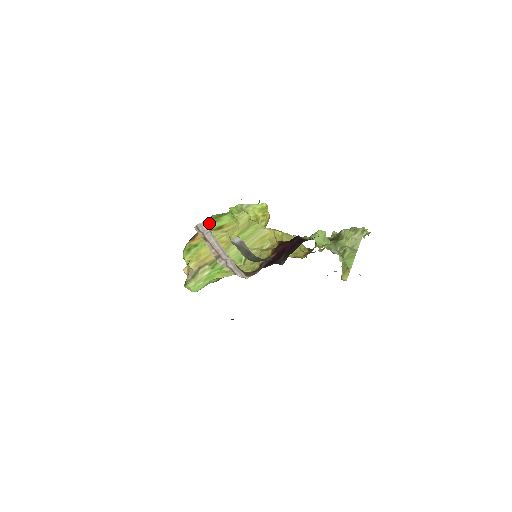
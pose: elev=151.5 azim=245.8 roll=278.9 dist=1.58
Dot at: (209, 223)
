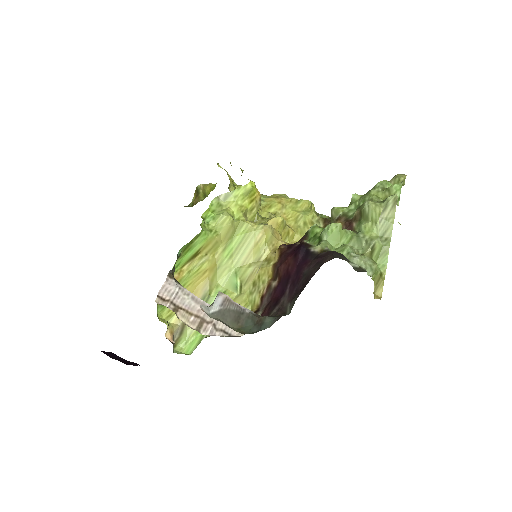
Dot at: (178, 259)
